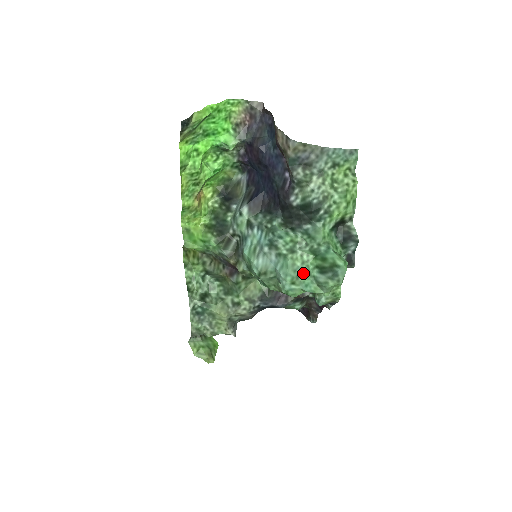
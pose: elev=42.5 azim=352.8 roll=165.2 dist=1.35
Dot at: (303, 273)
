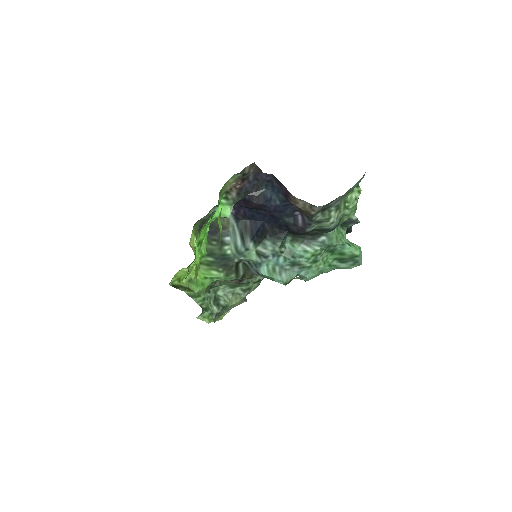
Dot at: (326, 269)
